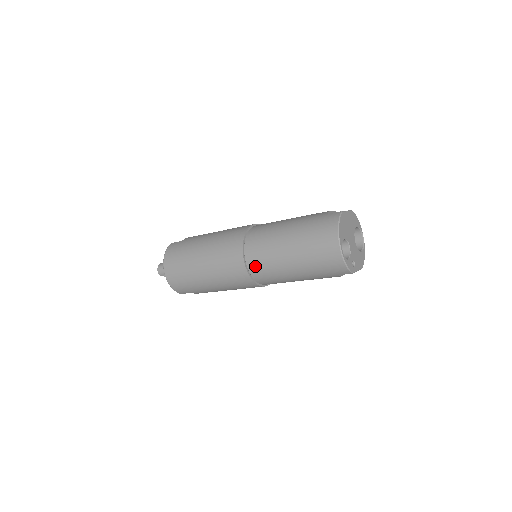
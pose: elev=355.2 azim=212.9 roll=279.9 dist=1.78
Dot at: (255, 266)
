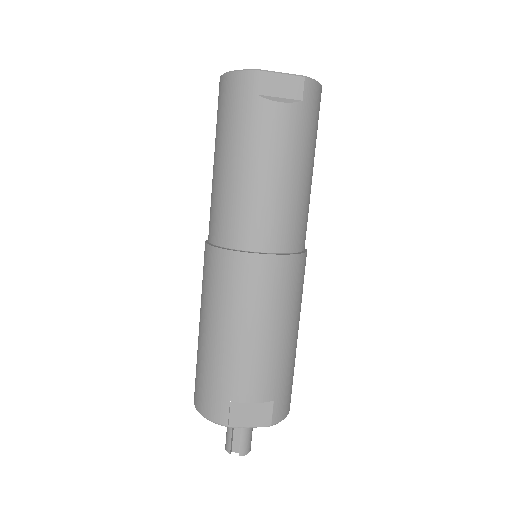
Dot at: (212, 229)
